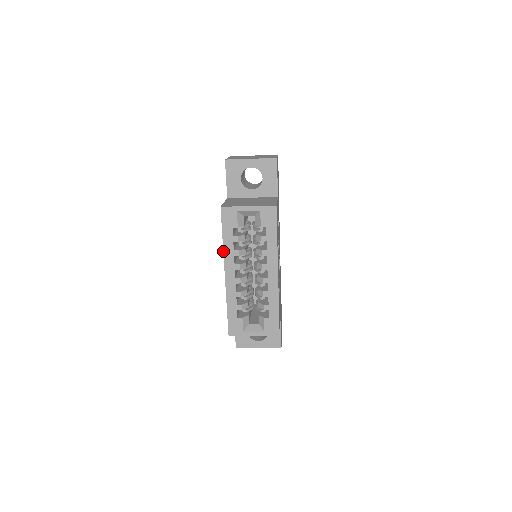
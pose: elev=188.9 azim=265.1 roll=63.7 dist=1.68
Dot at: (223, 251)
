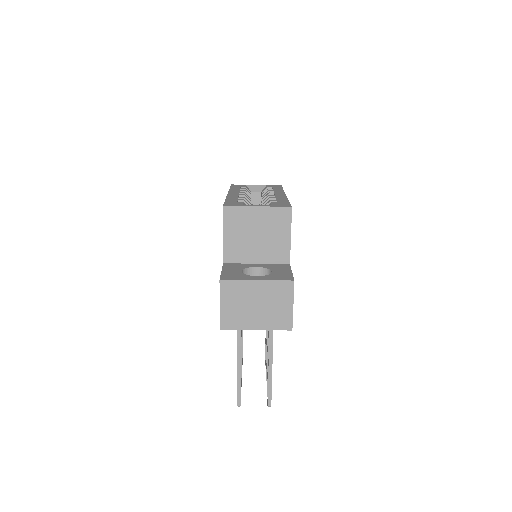
Dot at: (229, 190)
